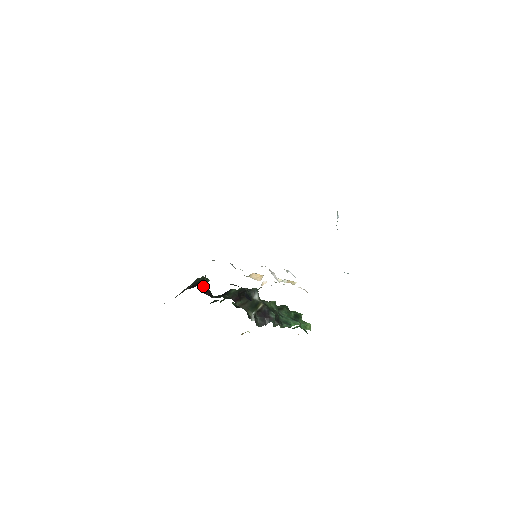
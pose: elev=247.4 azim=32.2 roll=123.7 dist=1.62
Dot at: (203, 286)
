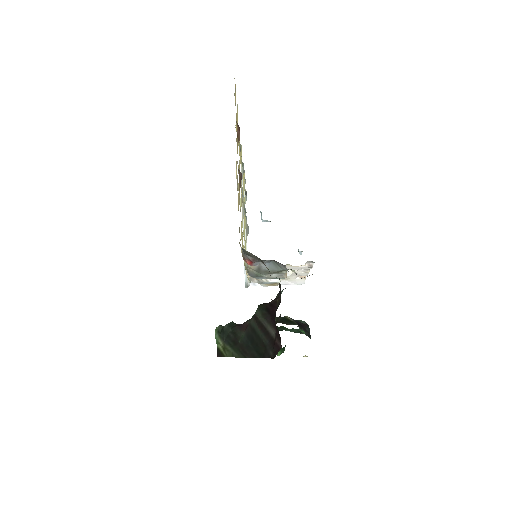
Dot at: occluded
